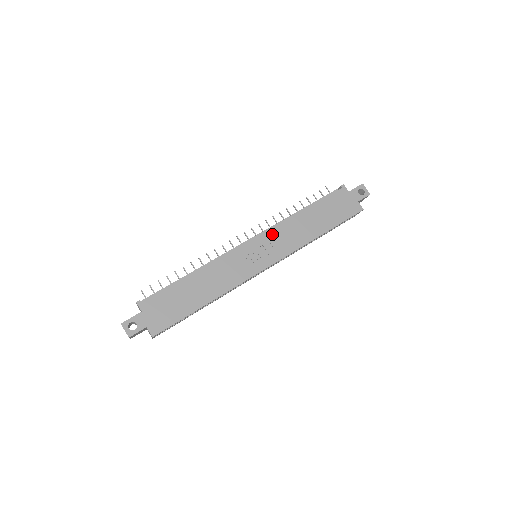
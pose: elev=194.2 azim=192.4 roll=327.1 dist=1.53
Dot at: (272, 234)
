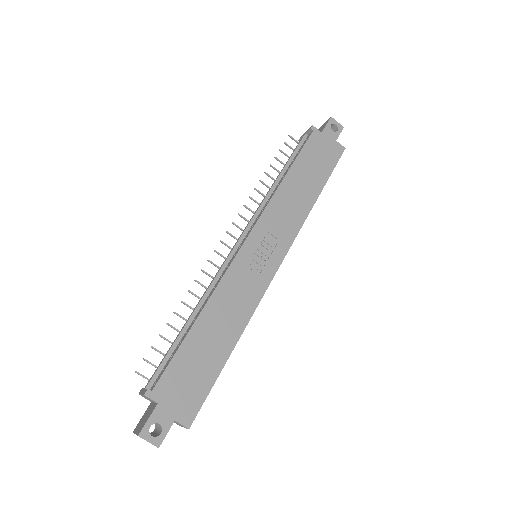
Dot at: (266, 220)
